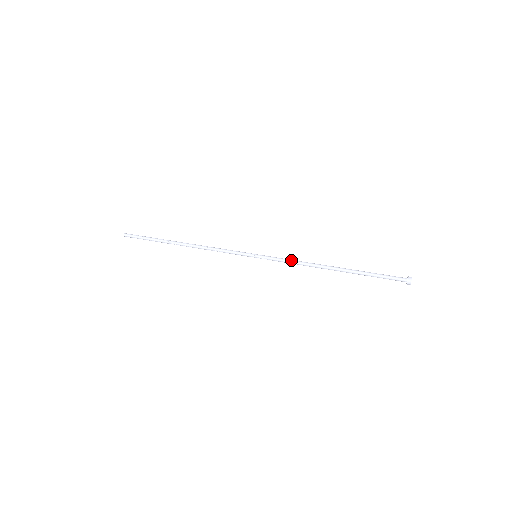
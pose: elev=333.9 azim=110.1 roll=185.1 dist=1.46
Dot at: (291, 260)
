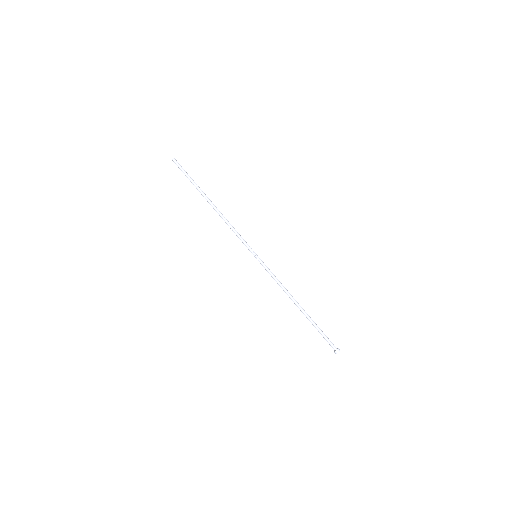
Dot at: (276, 279)
